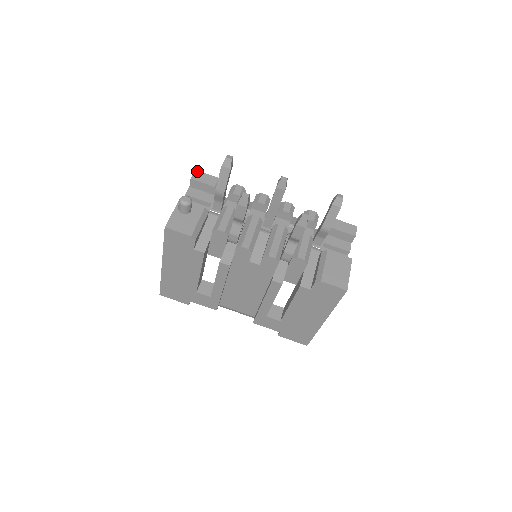
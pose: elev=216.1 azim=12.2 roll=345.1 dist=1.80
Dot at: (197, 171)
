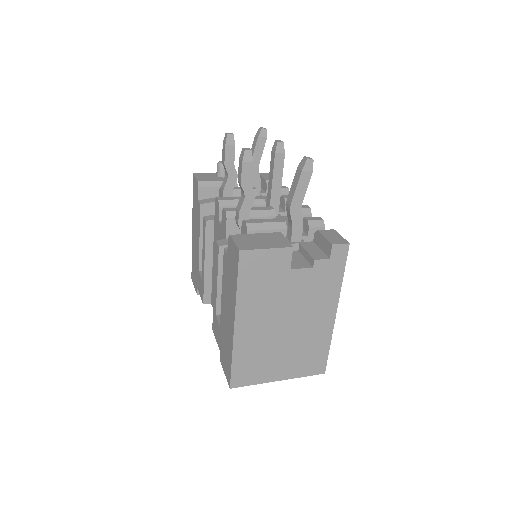
Dot at: occluded
